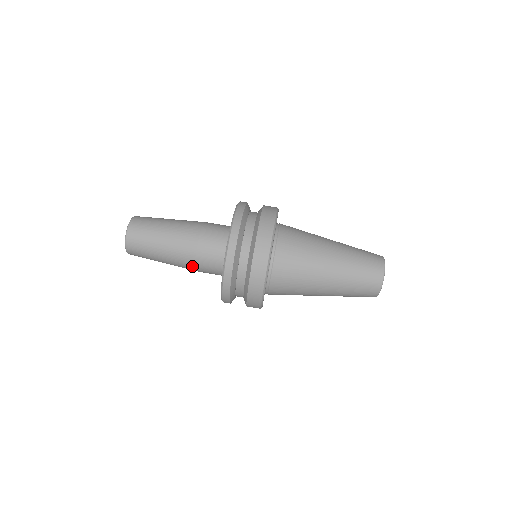
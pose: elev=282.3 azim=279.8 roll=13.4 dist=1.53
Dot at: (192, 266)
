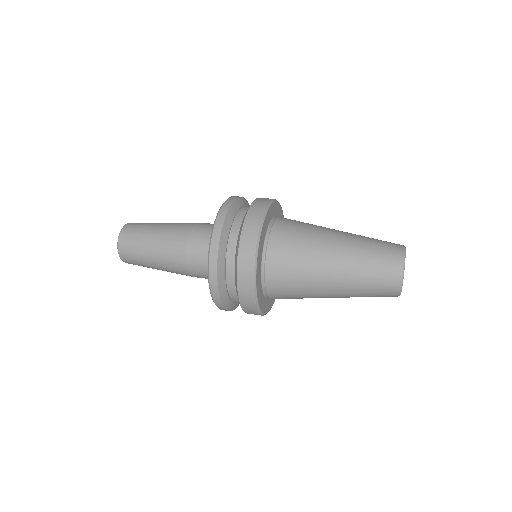
Dot at: (184, 267)
